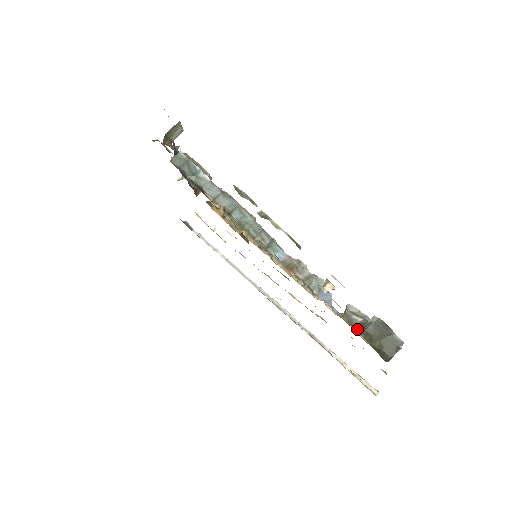
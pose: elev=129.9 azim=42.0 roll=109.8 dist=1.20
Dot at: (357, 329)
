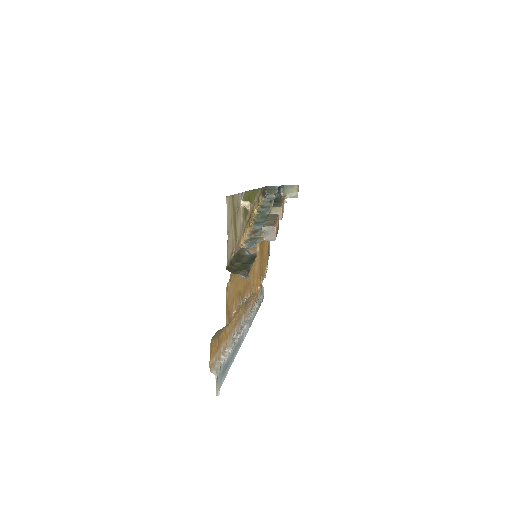
Dot at: (238, 253)
